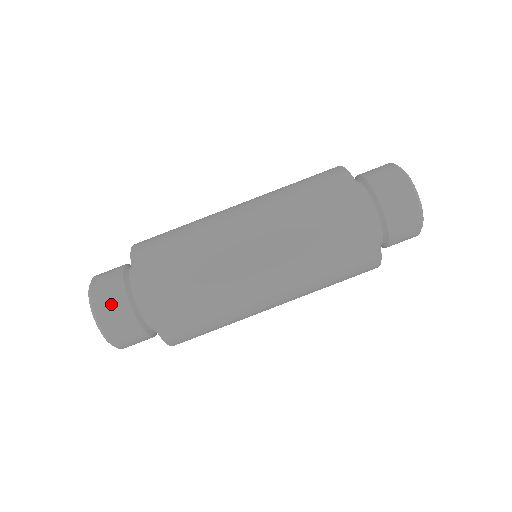
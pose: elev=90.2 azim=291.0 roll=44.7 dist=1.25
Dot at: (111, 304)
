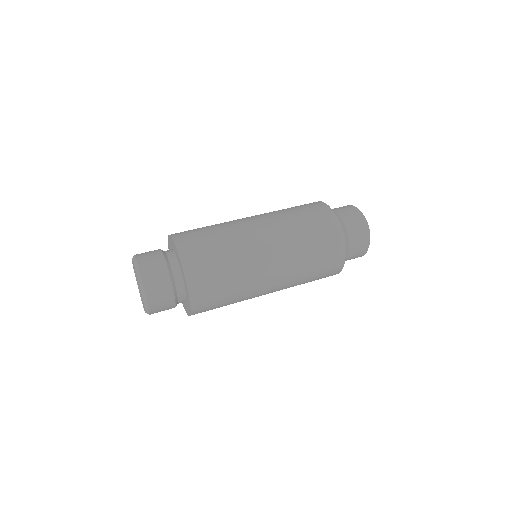
Dot at: occluded
